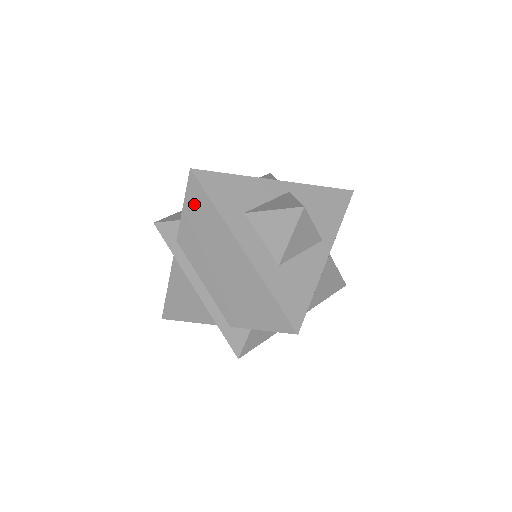
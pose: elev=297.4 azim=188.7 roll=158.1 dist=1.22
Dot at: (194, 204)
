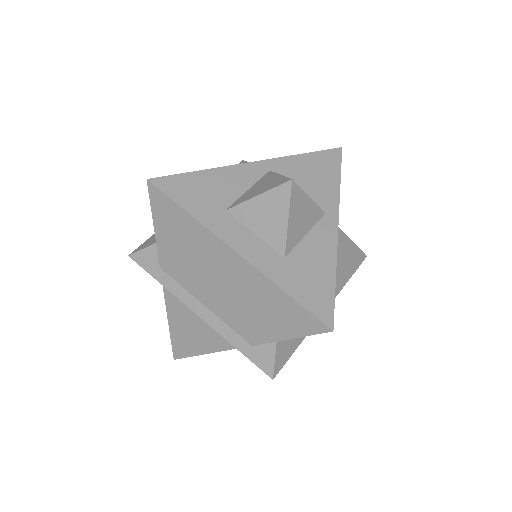
Dot at: (165, 219)
